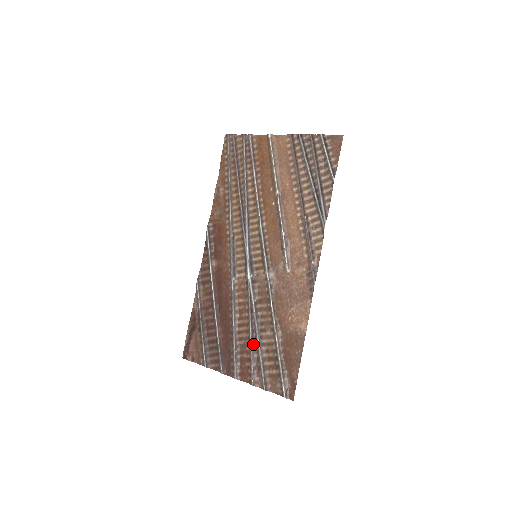
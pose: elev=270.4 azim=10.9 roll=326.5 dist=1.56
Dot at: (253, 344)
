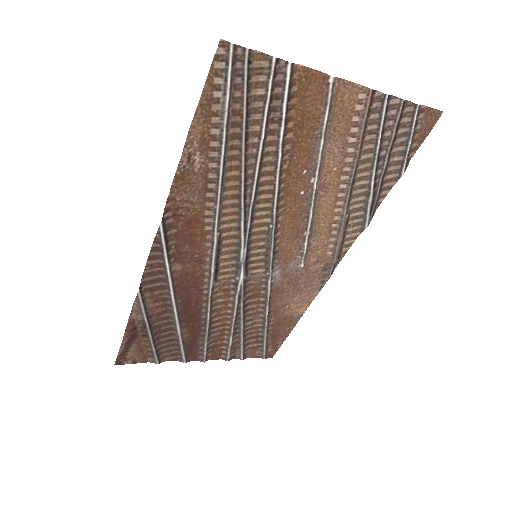
Dot at: (234, 334)
